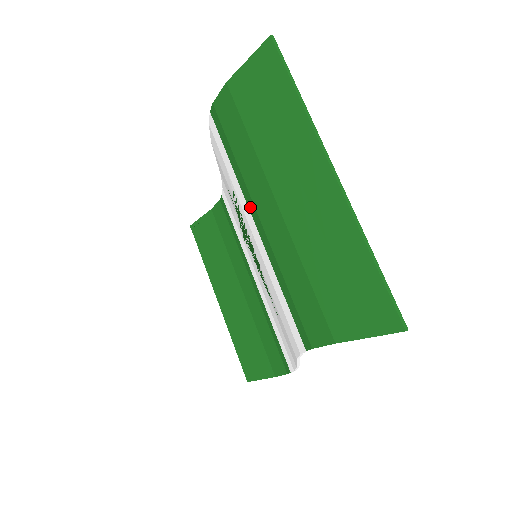
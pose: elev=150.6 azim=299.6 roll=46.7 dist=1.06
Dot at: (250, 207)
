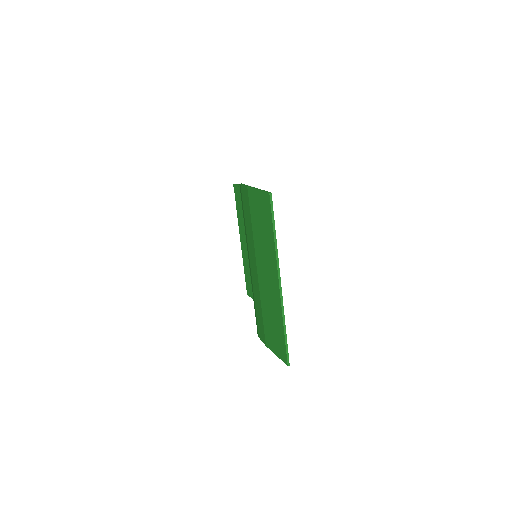
Dot at: (248, 253)
